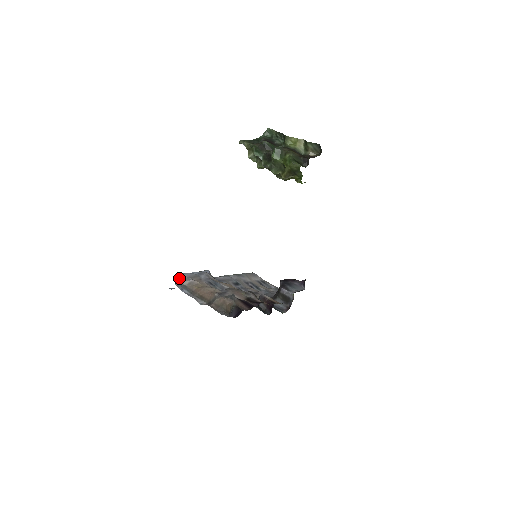
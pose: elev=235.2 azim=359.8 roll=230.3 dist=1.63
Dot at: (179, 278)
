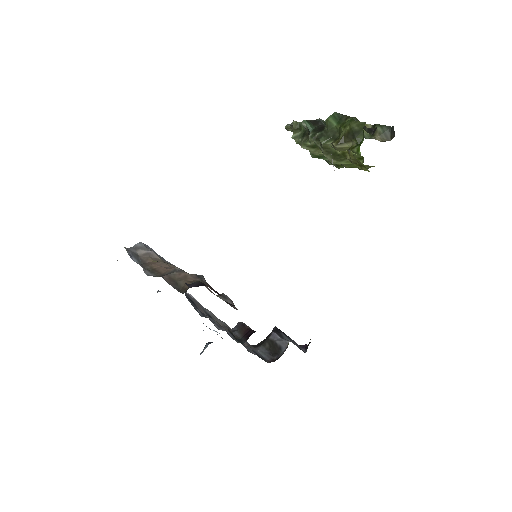
Dot at: (135, 244)
